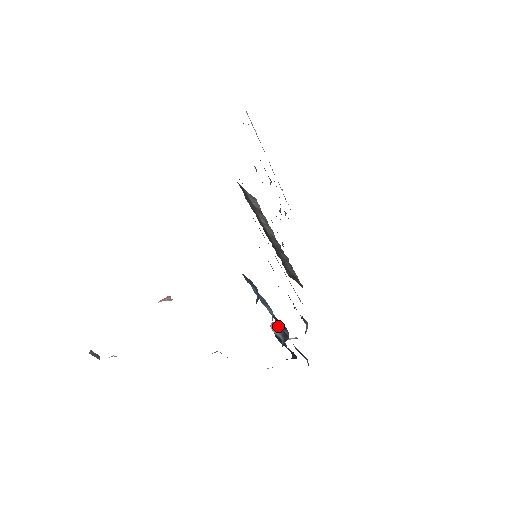
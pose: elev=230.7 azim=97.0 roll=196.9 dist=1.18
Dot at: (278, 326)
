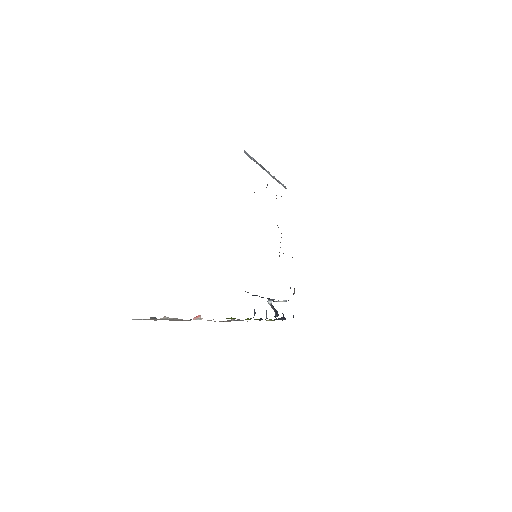
Dot at: (272, 305)
